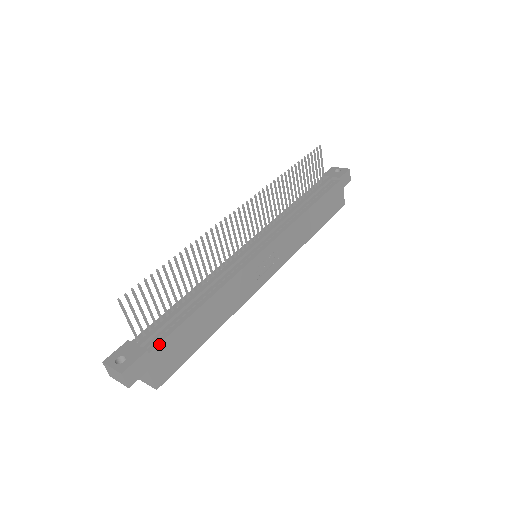
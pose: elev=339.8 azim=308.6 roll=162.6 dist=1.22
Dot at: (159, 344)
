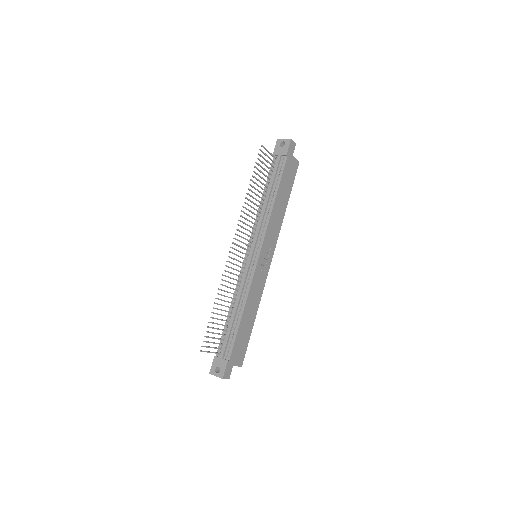
Dot at: (231, 353)
